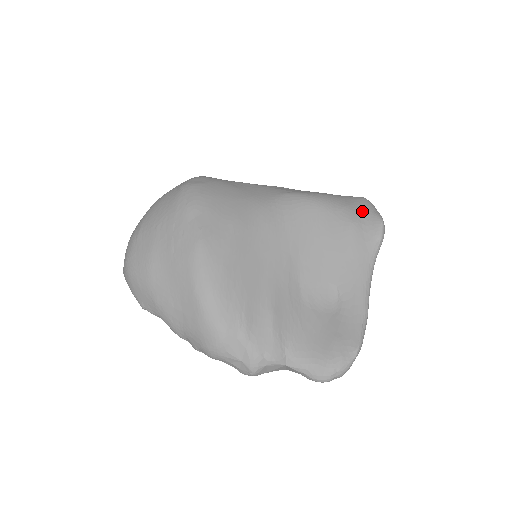
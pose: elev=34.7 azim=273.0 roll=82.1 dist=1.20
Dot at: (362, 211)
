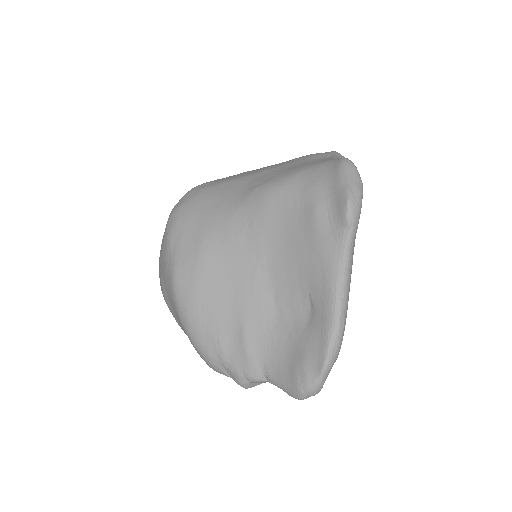
Dot at: (330, 188)
